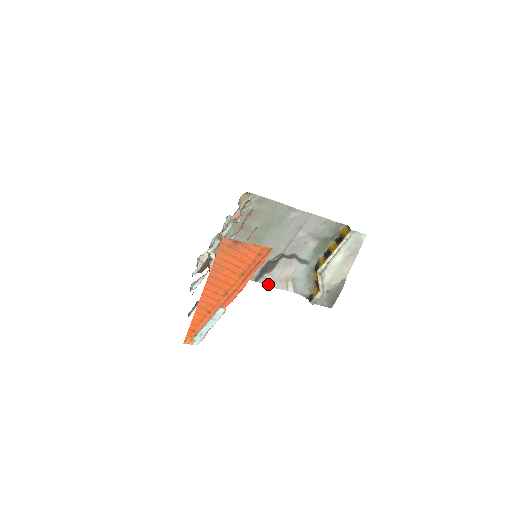
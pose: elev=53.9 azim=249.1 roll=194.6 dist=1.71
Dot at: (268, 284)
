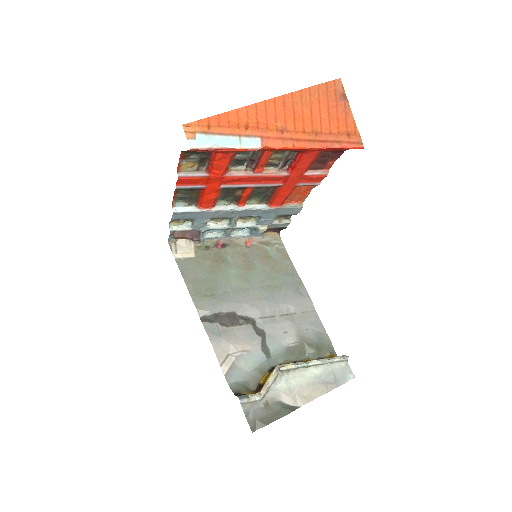
Dot at: (210, 335)
